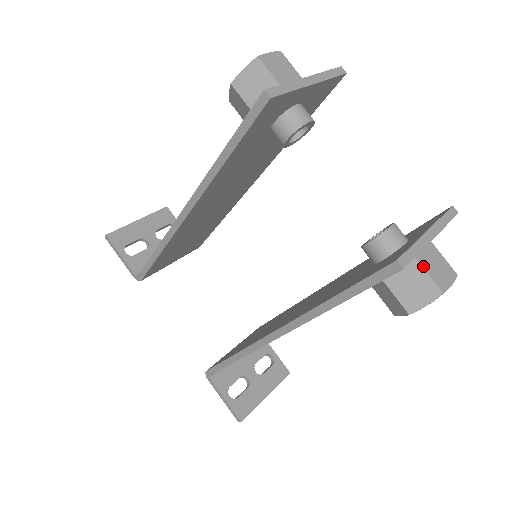
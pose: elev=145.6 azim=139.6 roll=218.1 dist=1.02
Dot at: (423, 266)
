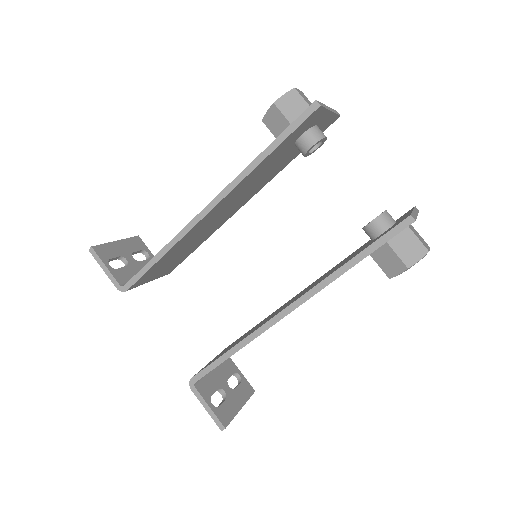
Dot at: (414, 233)
